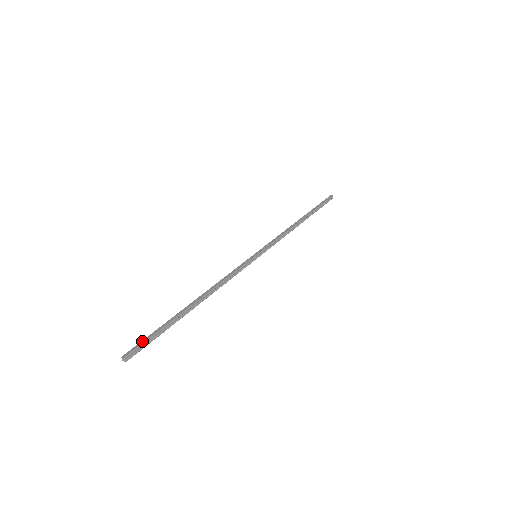
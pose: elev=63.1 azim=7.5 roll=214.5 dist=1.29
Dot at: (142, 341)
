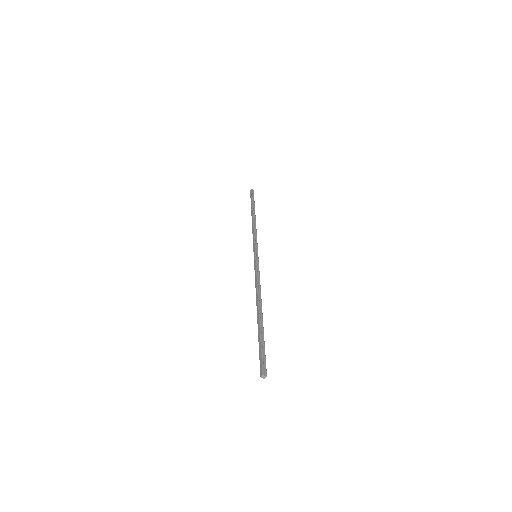
Dot at: (259, 358)
